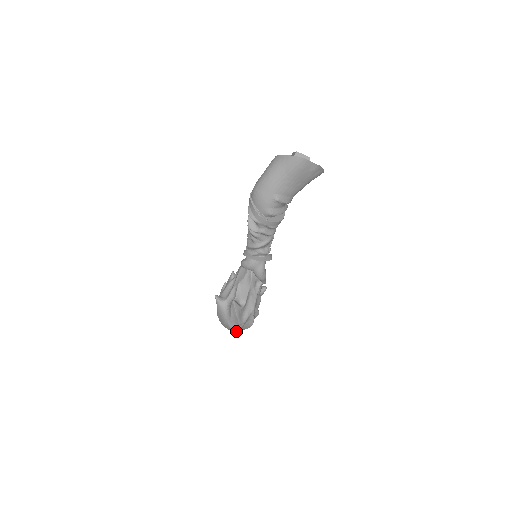
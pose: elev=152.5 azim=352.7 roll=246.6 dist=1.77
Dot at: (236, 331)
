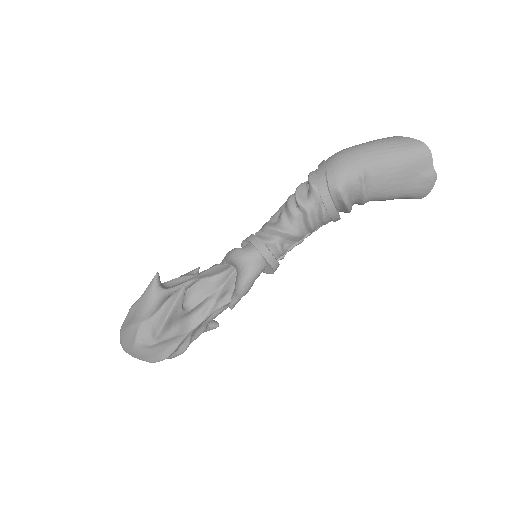
Dot at: (135, 351)
